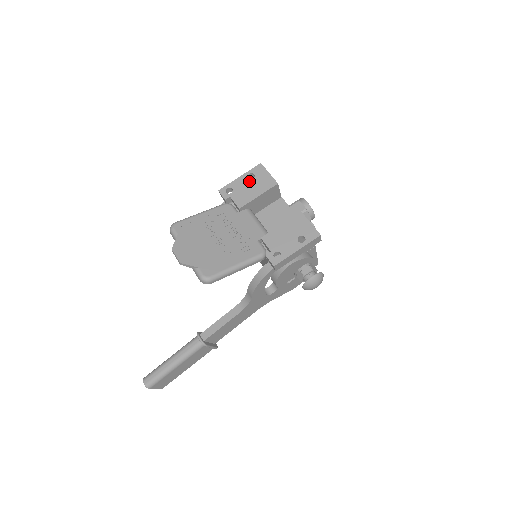
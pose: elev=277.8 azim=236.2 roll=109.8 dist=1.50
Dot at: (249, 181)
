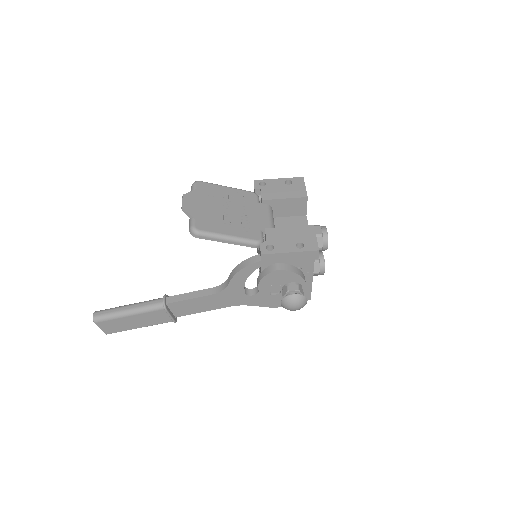
Dot at: (284, 185)
